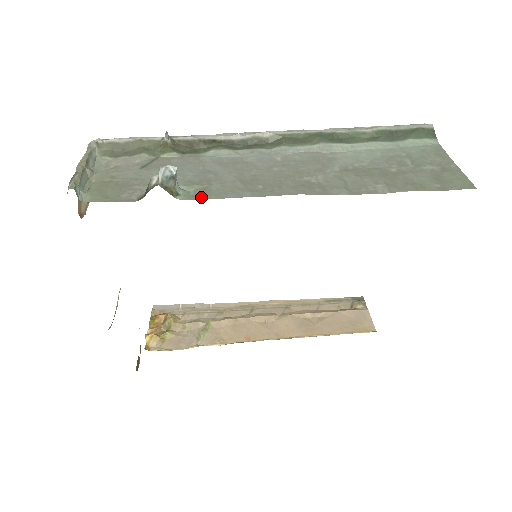
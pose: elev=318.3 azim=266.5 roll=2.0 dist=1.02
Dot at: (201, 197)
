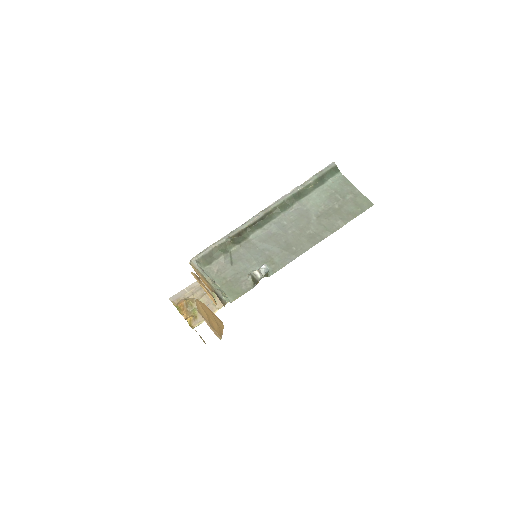
Dot at: (276, 269)
